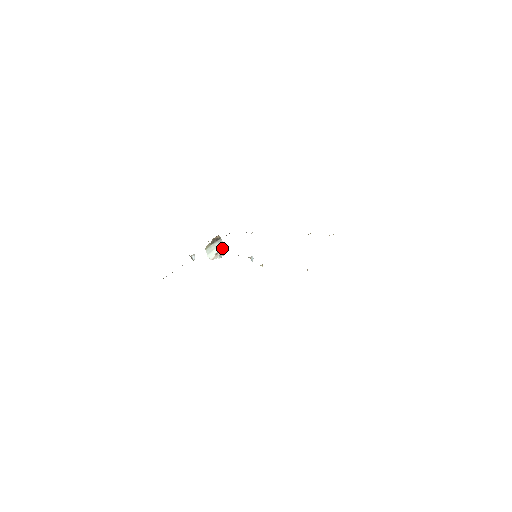
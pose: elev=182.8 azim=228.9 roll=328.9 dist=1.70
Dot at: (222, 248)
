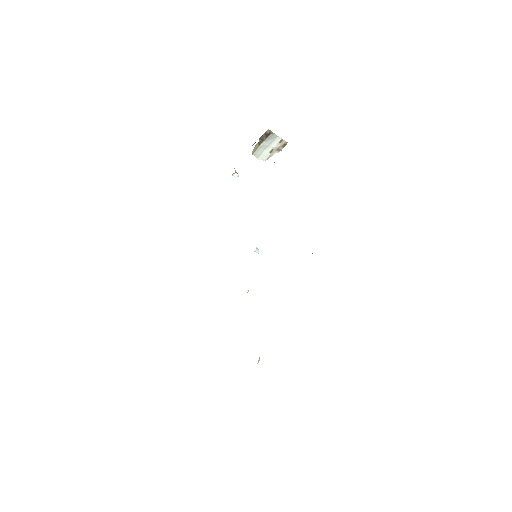
Dot at: (278, 141)
